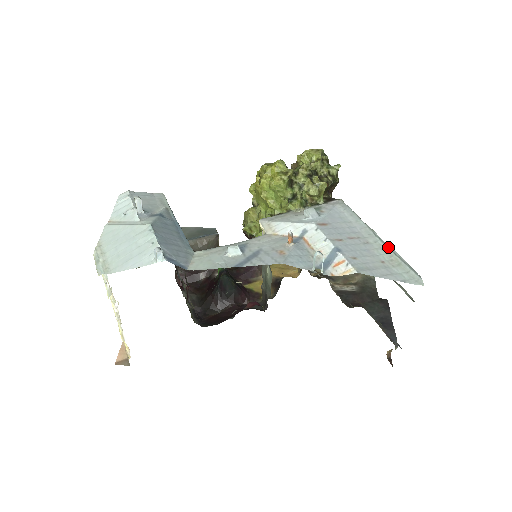
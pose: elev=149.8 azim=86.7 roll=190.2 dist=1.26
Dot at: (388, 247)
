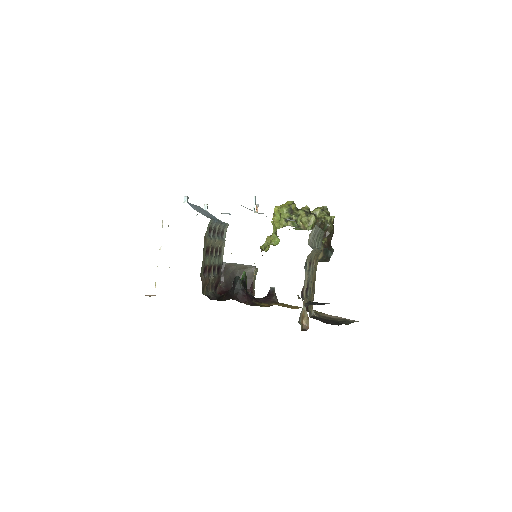
Dot at: occluded
